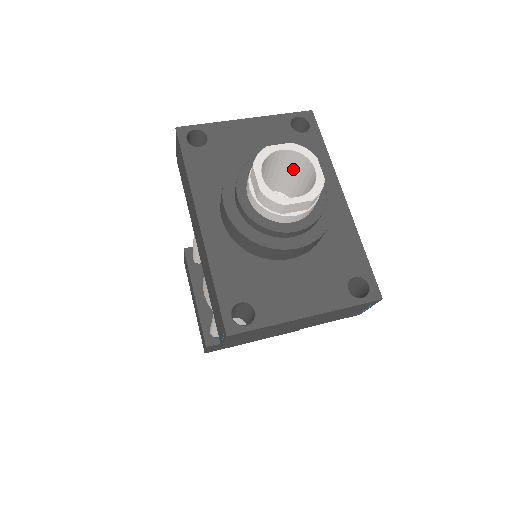
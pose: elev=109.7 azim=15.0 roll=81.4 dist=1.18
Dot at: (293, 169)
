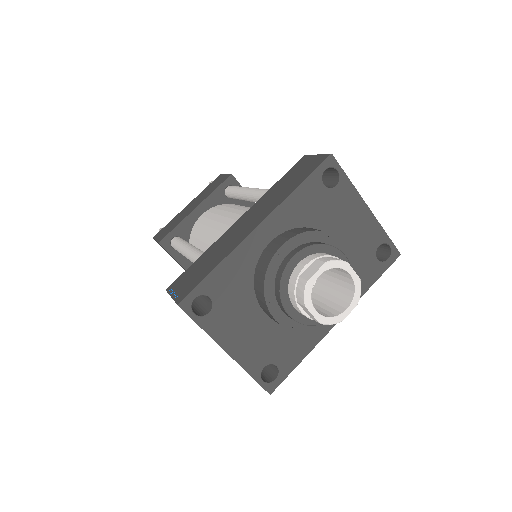
Dot at: (340, 284)
